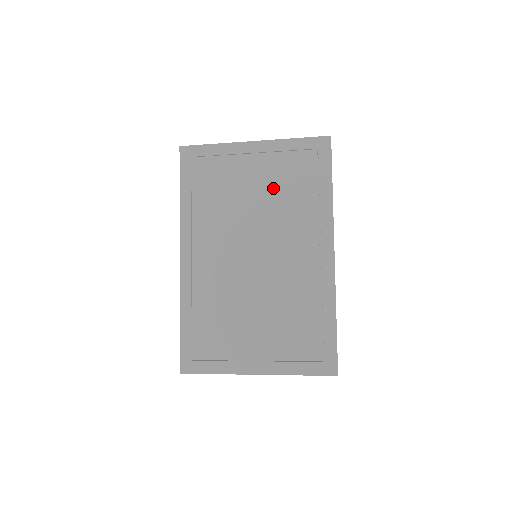
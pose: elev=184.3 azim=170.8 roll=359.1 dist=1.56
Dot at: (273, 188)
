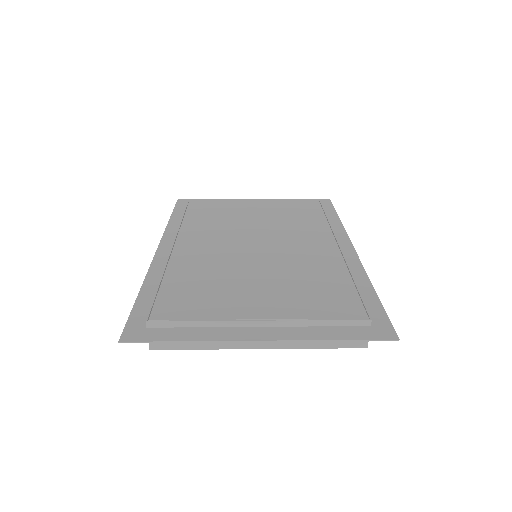
Dot at: (276, 213)
